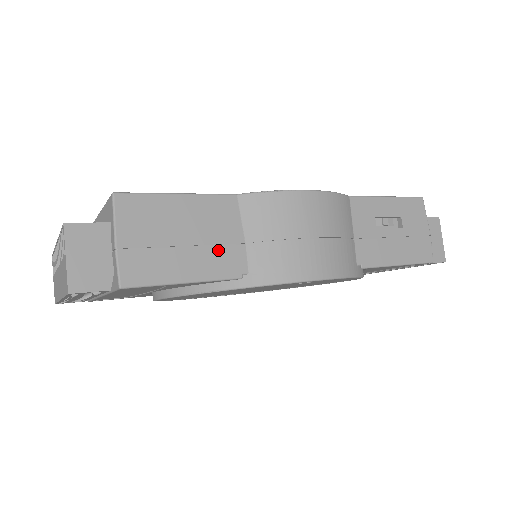
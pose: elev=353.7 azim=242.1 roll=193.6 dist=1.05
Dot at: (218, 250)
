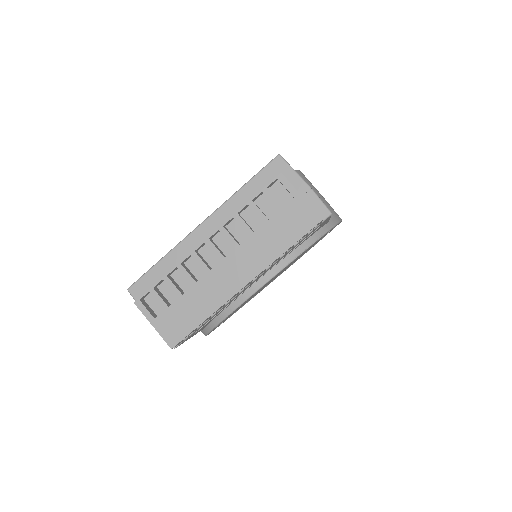
Dot at: occluded
